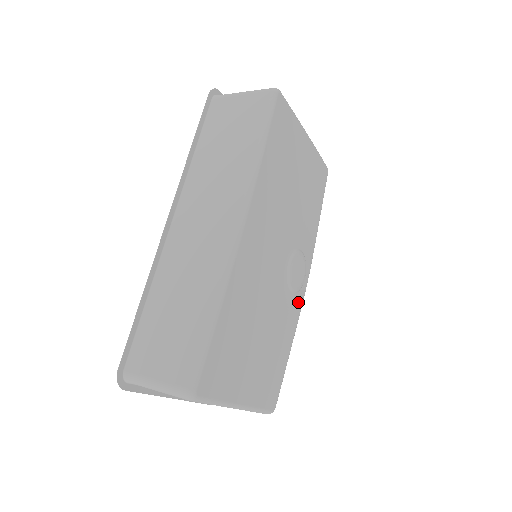
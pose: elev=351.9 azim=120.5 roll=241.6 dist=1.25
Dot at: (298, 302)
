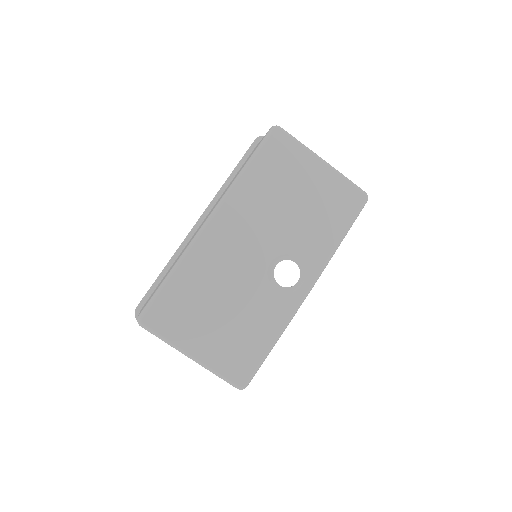
Dot at: (288, 303)
